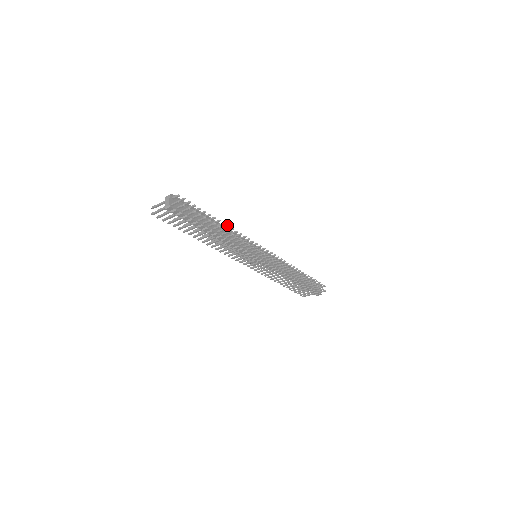
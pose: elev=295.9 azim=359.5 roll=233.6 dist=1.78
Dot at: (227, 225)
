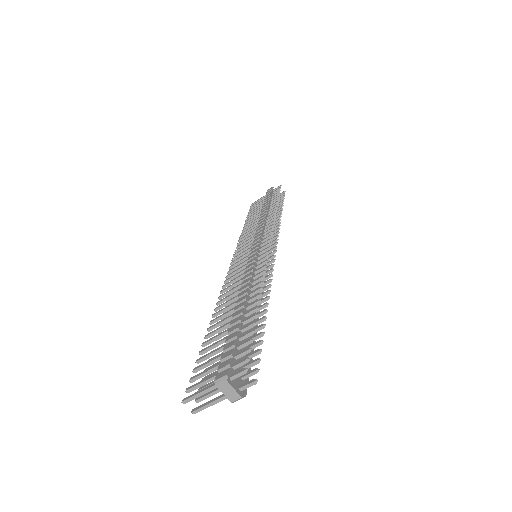
Dot at: (258, 289)
